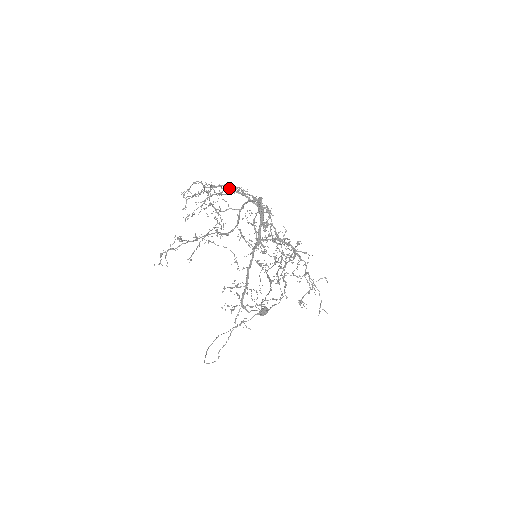
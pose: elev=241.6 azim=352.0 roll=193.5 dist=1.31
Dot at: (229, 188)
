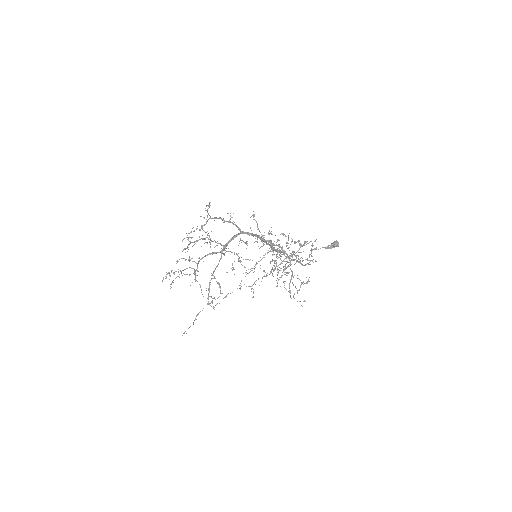
Dot at: (221, 219)
